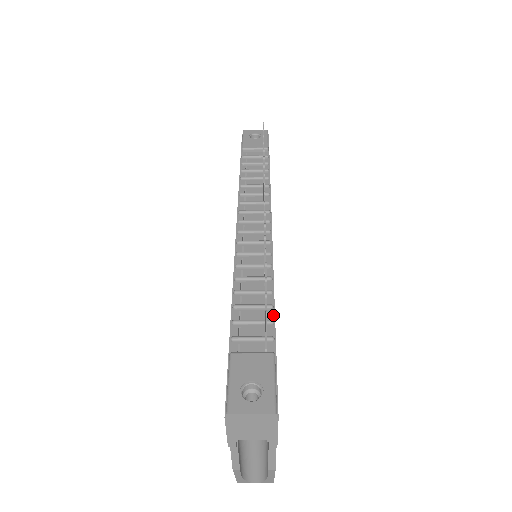
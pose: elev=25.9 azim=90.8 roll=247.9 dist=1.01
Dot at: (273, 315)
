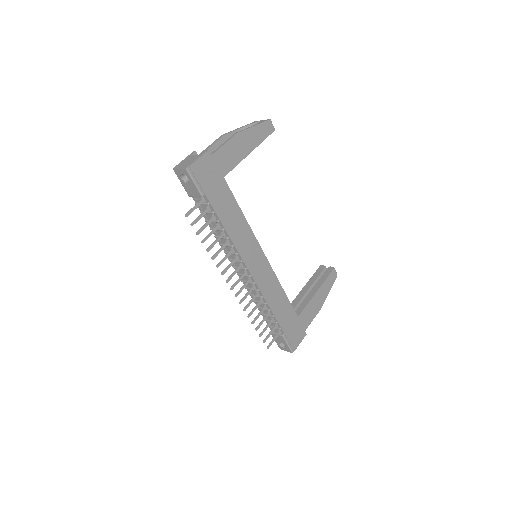
Dot at: (276, 319)
